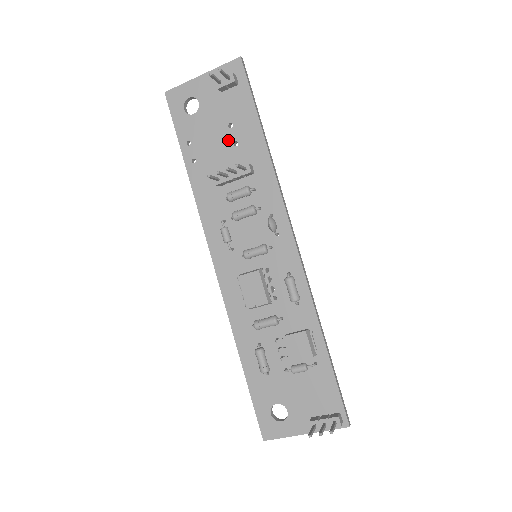
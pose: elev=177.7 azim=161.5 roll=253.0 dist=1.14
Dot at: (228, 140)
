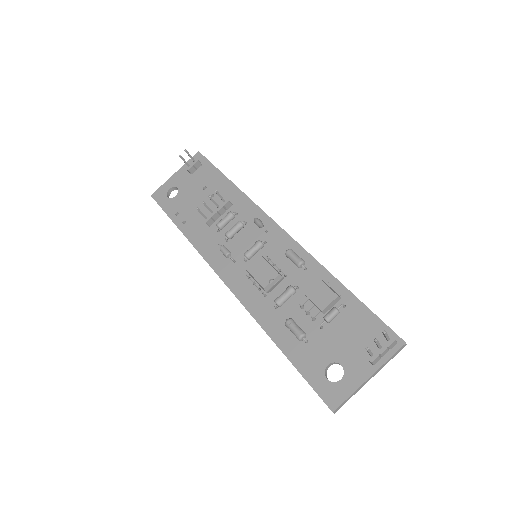
Dot at: (206, 197)
